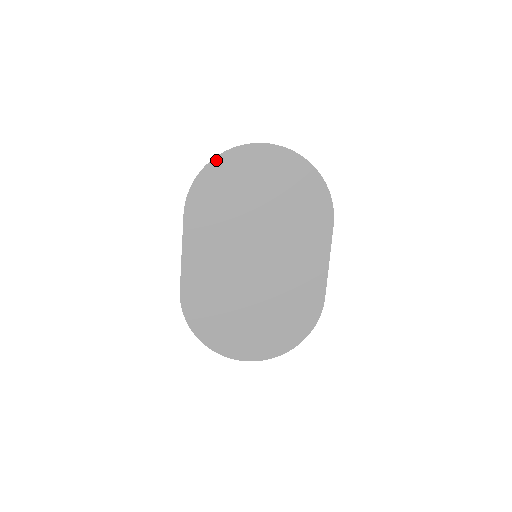
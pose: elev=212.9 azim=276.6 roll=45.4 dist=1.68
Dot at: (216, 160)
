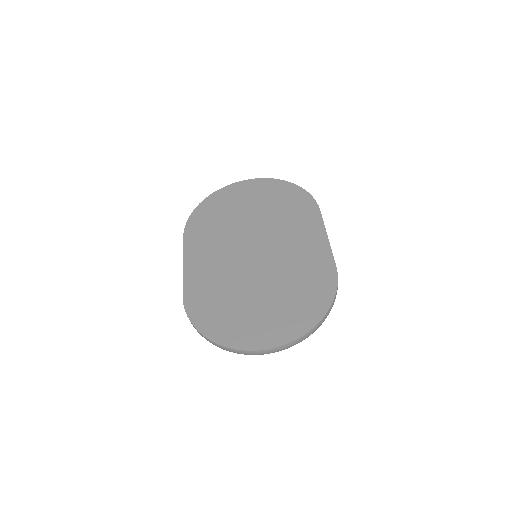
Dot at: (207, 199)
